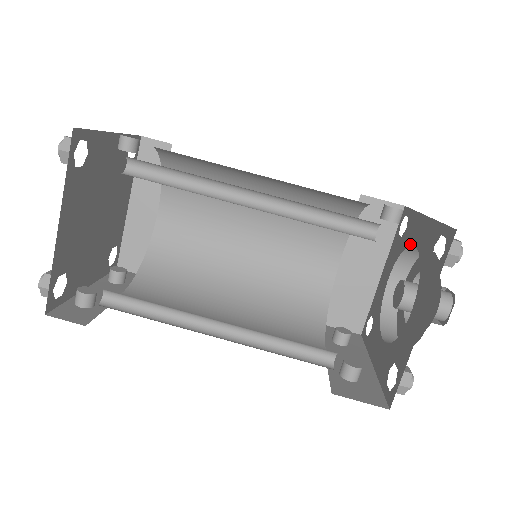
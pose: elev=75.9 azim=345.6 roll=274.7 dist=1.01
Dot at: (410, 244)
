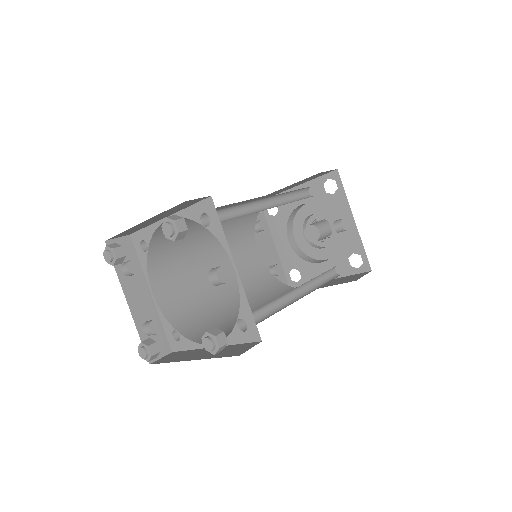
Dot at: (333, 216)
